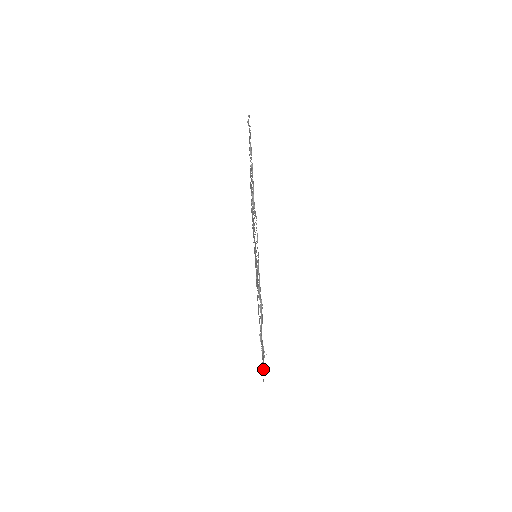
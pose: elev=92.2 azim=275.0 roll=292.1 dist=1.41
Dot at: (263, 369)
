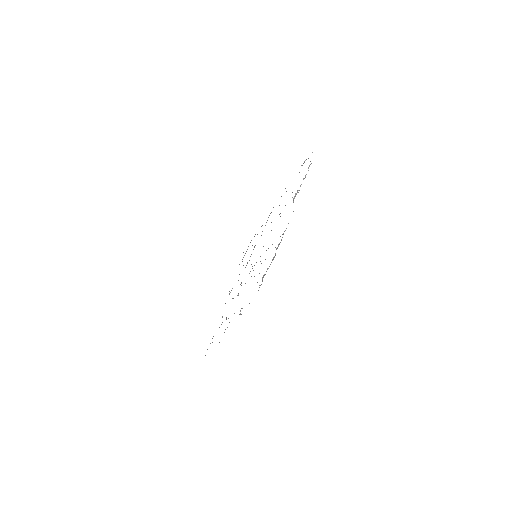
Dot at: occluded
